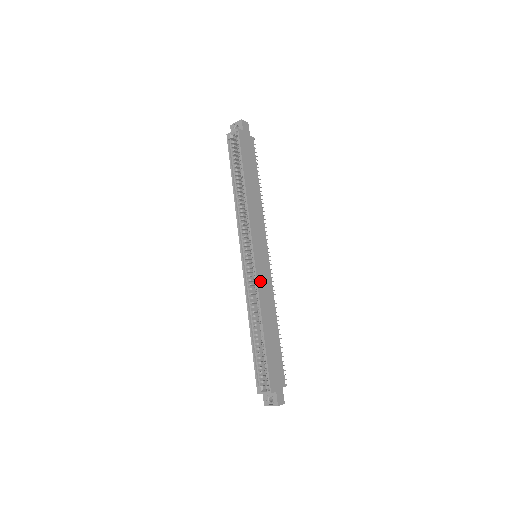
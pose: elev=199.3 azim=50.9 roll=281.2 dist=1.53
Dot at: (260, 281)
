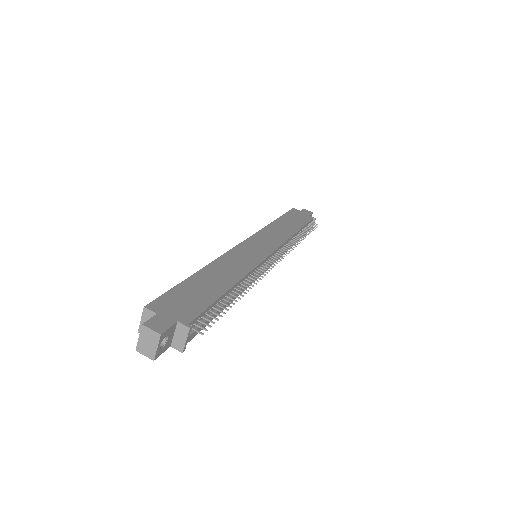
Dot at: (235, 253)
